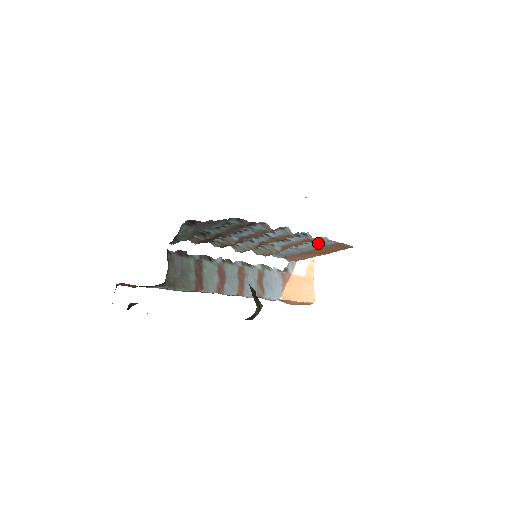
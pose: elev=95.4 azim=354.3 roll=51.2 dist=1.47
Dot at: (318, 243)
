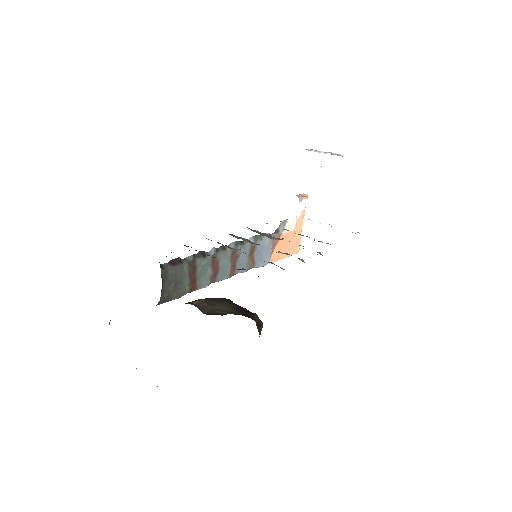
Dot at: occluded
